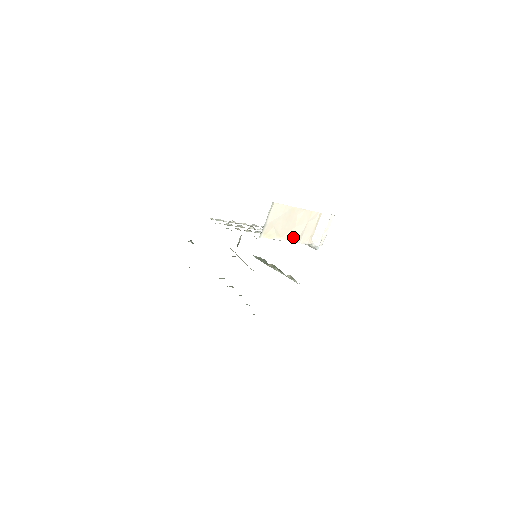
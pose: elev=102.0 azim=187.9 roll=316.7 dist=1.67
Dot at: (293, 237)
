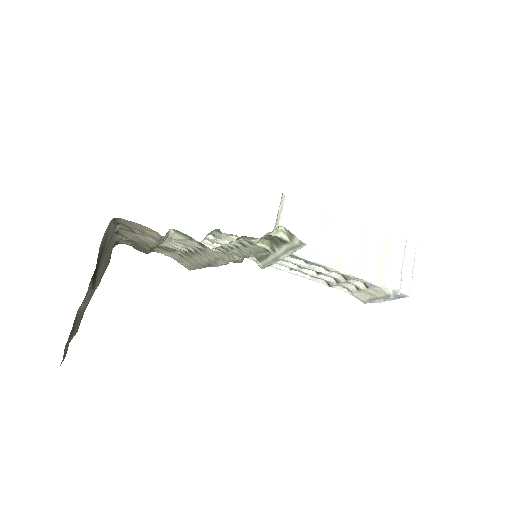
Dot at: (340, 263)
